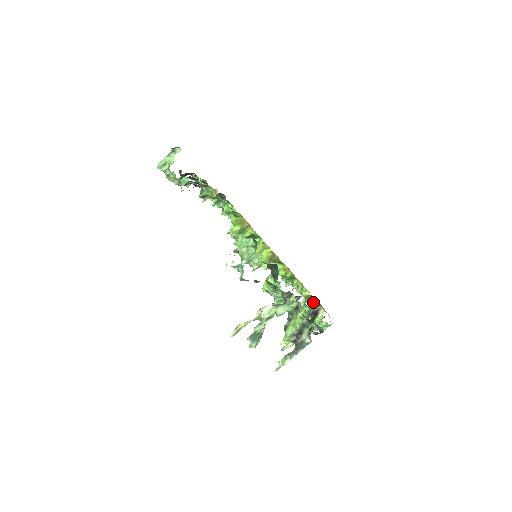
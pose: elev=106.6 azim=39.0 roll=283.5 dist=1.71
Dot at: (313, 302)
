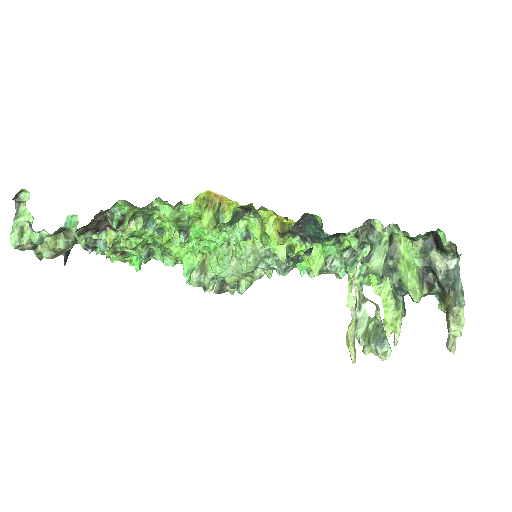
Dot at: occluded
